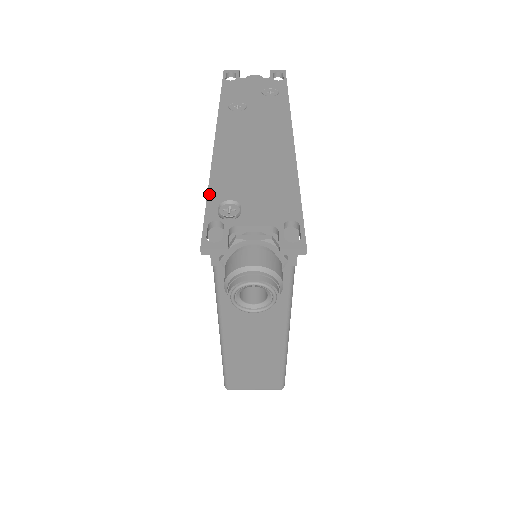
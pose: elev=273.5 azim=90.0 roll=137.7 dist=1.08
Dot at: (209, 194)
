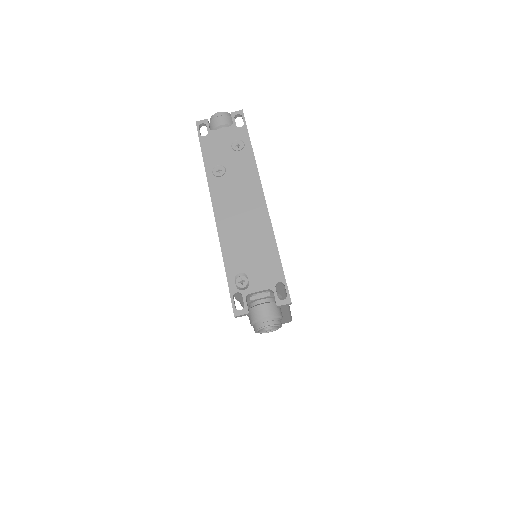
Dot at: (226, 271)
